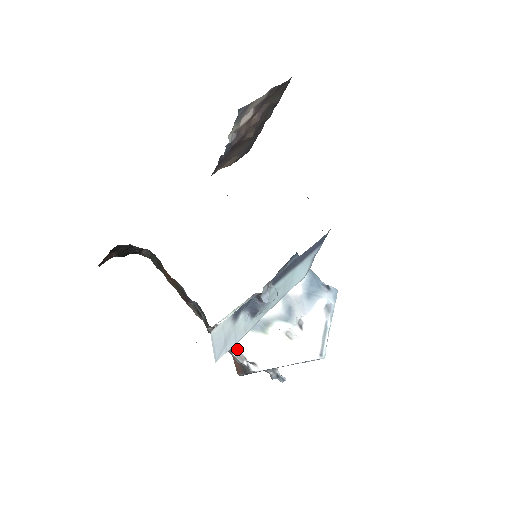
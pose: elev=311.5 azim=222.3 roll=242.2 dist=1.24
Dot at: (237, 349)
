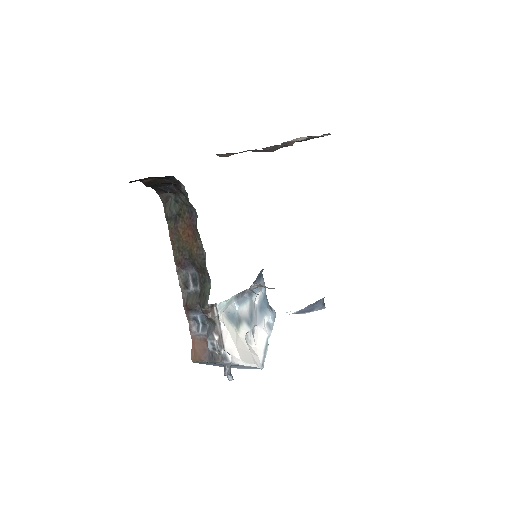
Dot at: (221, 335)
